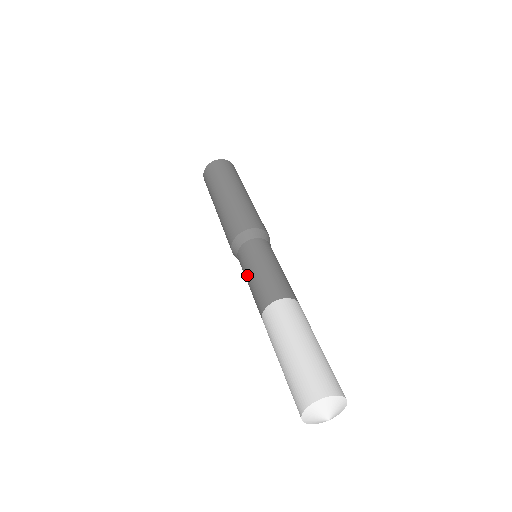
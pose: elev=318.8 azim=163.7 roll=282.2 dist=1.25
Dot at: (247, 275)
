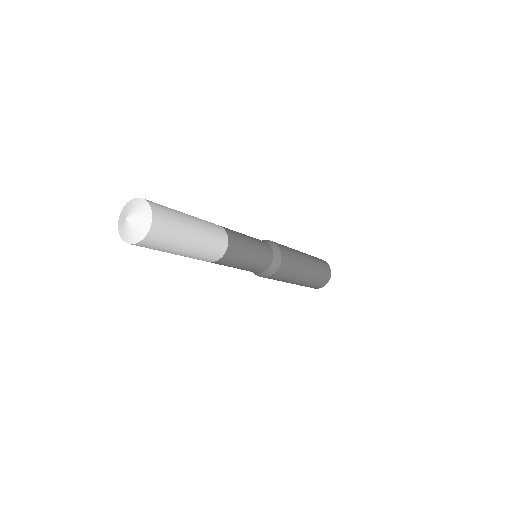
Dot at: occluded
